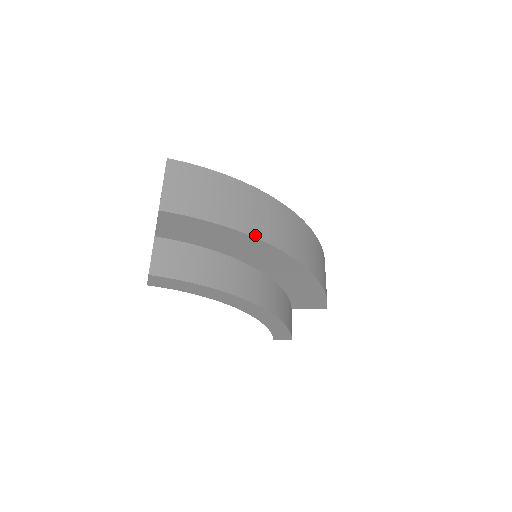
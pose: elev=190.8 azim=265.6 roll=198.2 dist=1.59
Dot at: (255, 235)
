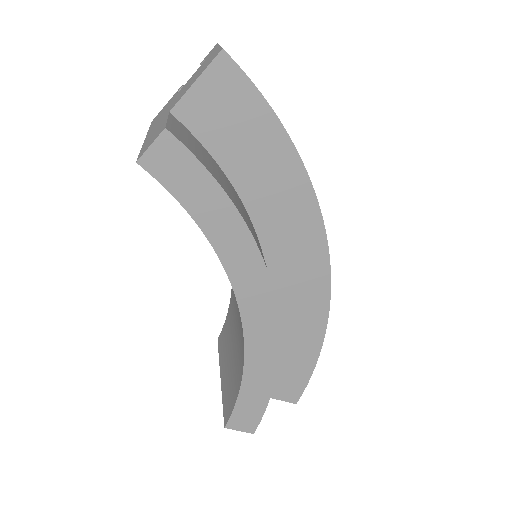
Dot at: (310, 180)
